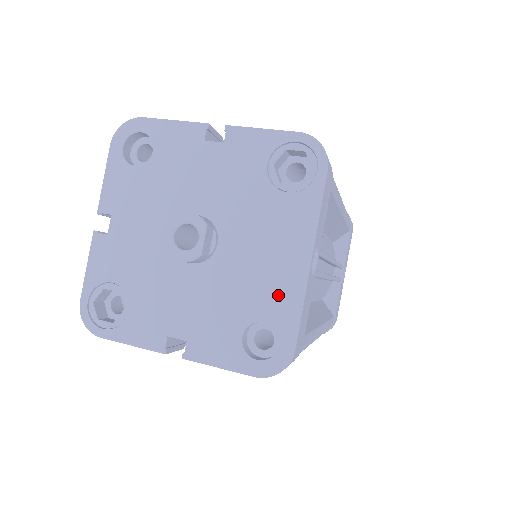
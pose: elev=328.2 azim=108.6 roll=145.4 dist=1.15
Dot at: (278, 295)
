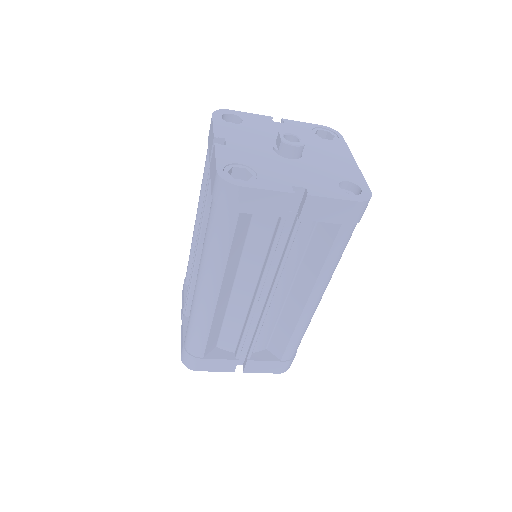
Dot at: (348, 172)
